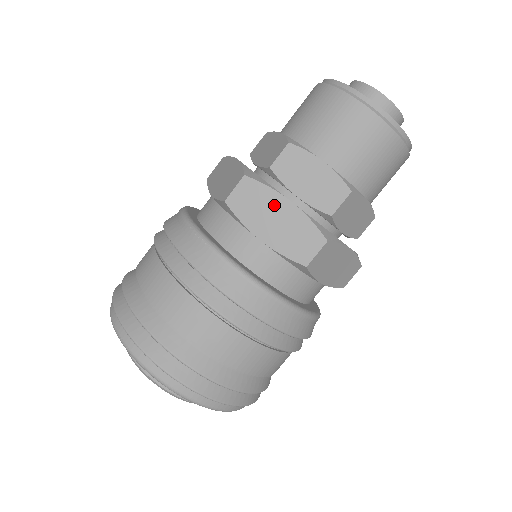
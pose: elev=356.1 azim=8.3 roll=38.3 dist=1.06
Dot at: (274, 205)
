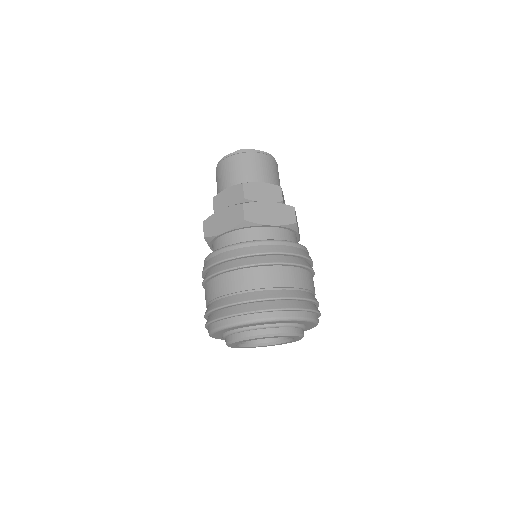
Dot at: (264, 207)
